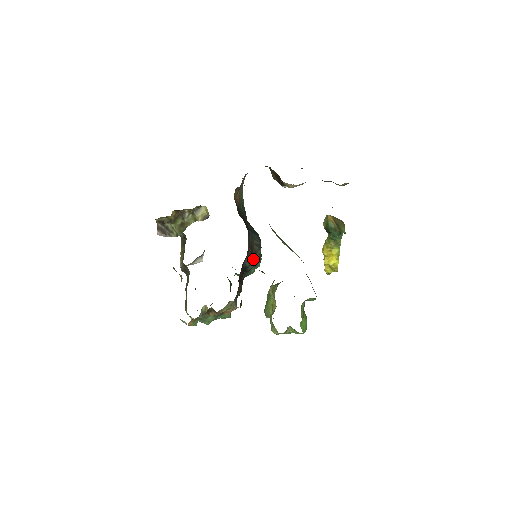
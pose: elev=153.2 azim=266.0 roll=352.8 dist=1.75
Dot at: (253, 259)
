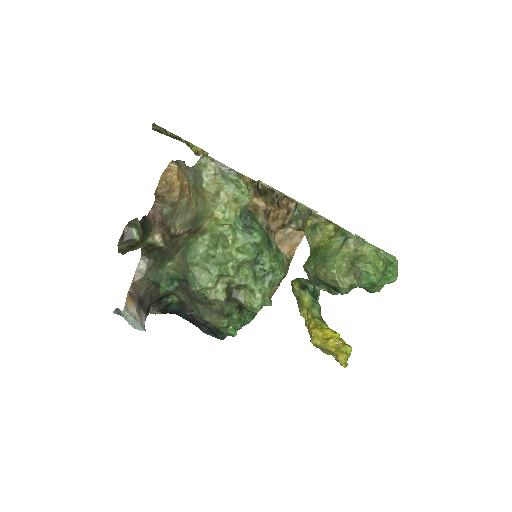
Dot at: occluded
